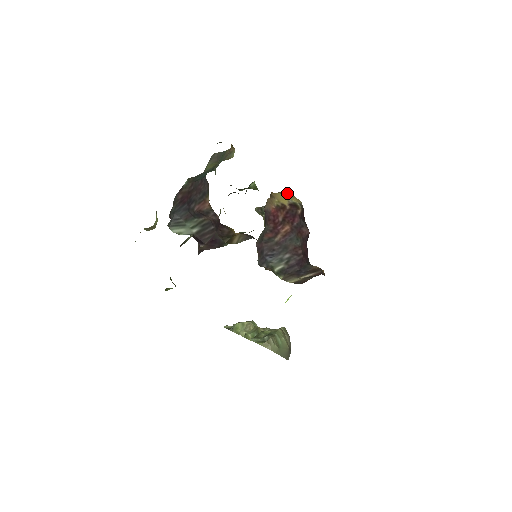
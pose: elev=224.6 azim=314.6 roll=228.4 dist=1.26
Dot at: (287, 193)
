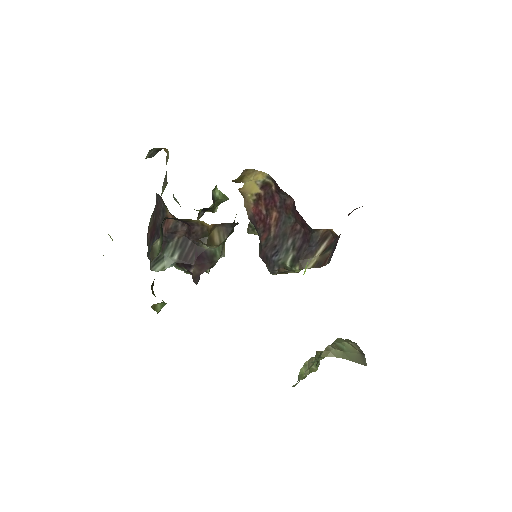
Dot at: (247, 172)
